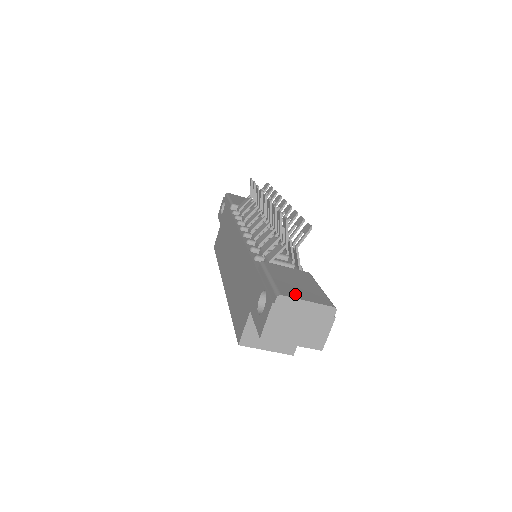
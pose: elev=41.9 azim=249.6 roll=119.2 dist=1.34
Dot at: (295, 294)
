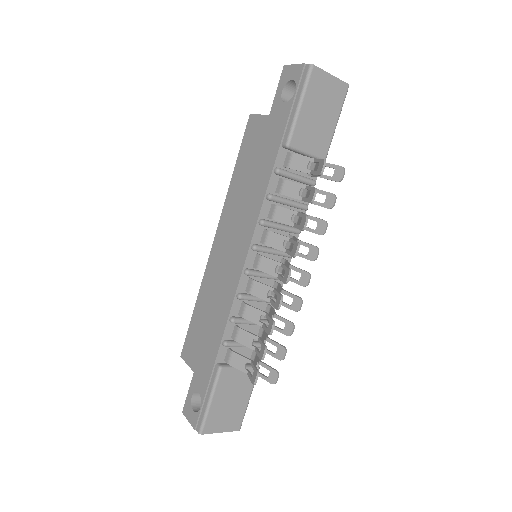
Dot at: (216, 427)
